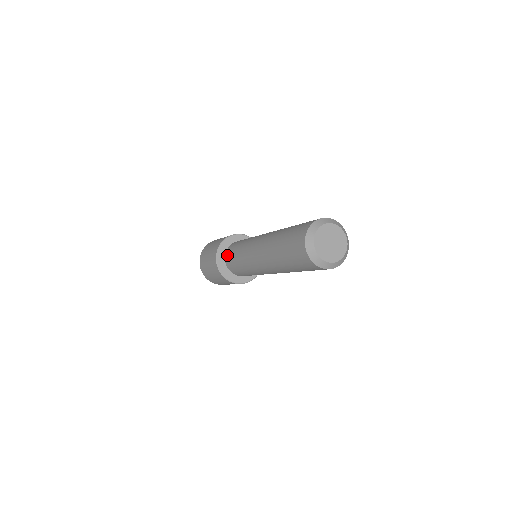
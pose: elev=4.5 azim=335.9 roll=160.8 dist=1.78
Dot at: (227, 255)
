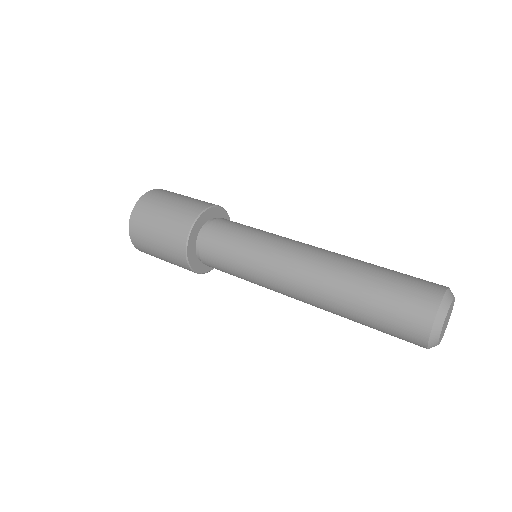
Dot at: (207, 260)
